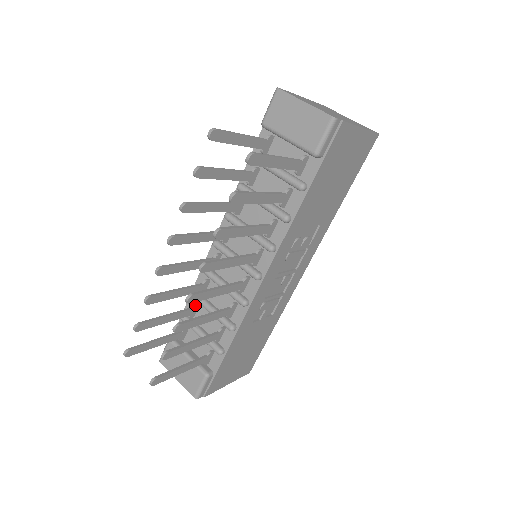
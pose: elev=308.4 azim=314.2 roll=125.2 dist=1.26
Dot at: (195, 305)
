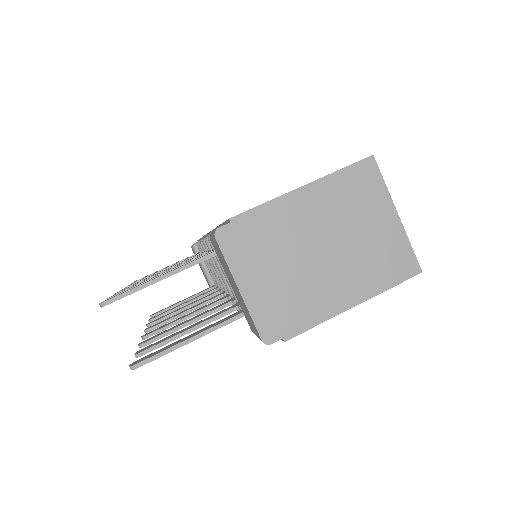
Dot at: occluded
